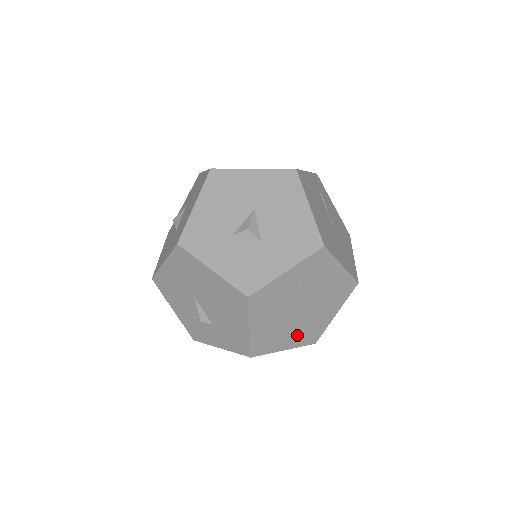
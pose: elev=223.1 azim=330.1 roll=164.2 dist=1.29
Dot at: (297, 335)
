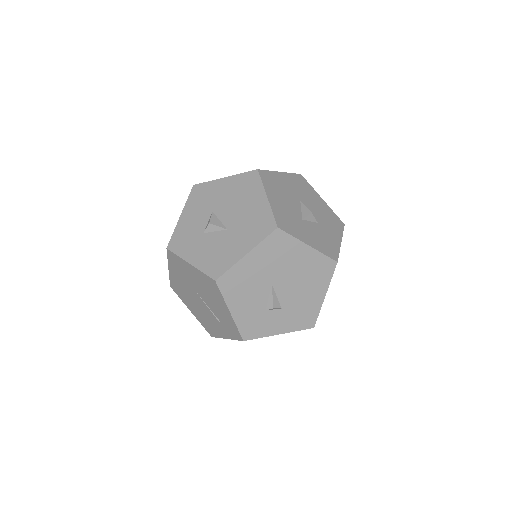
Dot at: occluded
